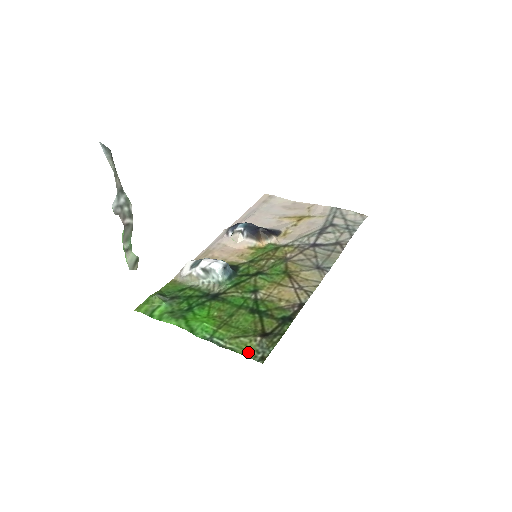
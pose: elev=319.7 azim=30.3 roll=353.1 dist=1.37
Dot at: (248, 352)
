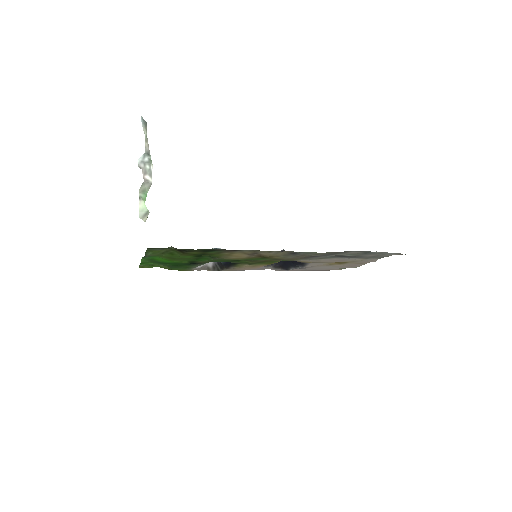
Dot at: (152, 251)
